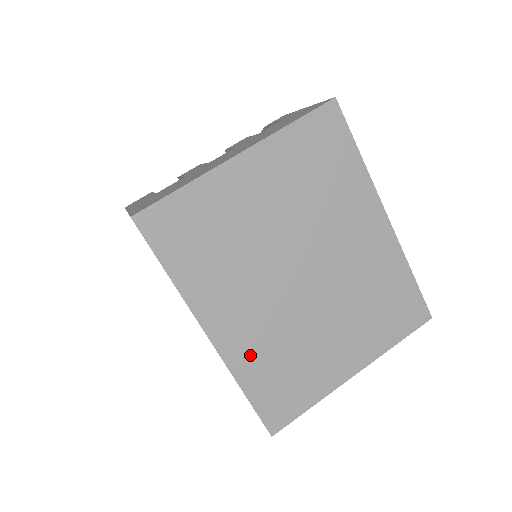
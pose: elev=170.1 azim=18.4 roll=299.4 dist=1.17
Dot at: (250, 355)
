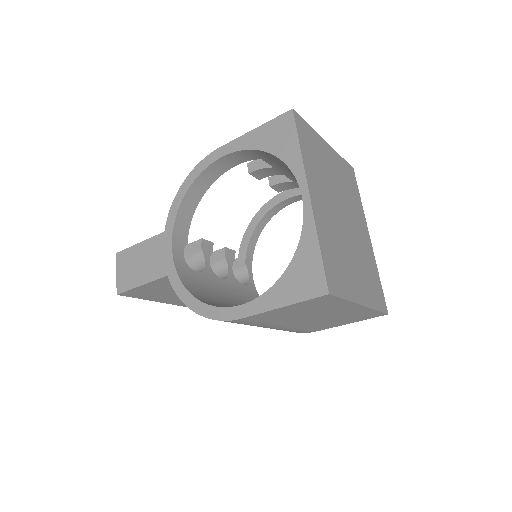
Dot at: (324, 228)
